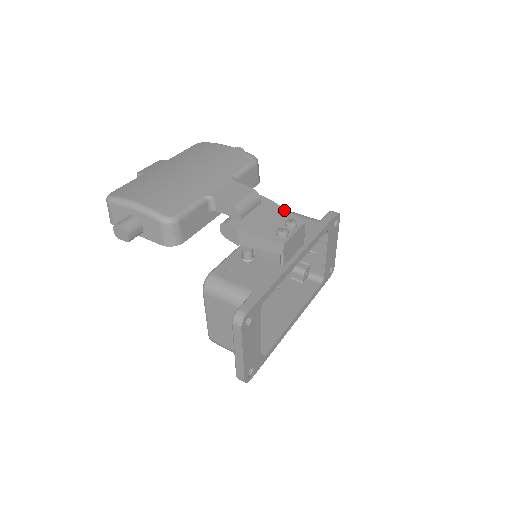
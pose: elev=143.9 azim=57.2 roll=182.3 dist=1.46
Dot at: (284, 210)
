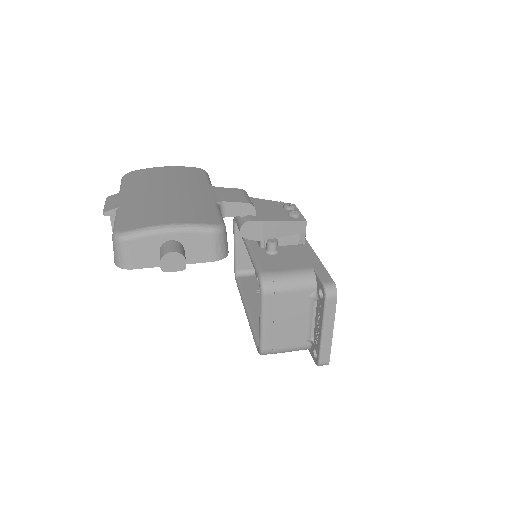
Dot at: (270, 201)
